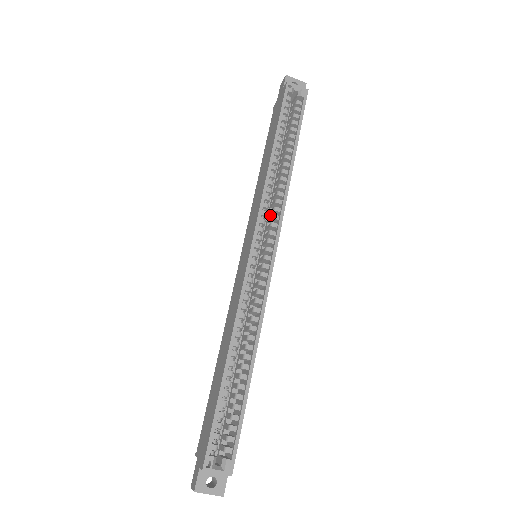
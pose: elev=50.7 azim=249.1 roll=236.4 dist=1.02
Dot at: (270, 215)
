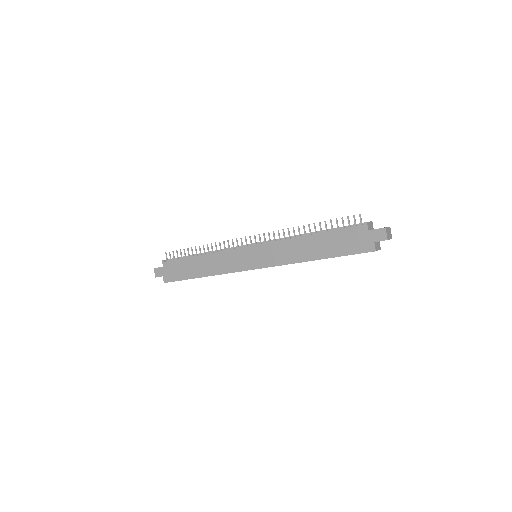
Dot at: occluded
